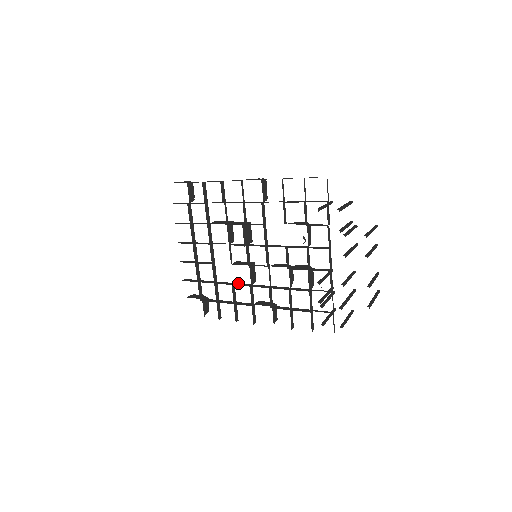
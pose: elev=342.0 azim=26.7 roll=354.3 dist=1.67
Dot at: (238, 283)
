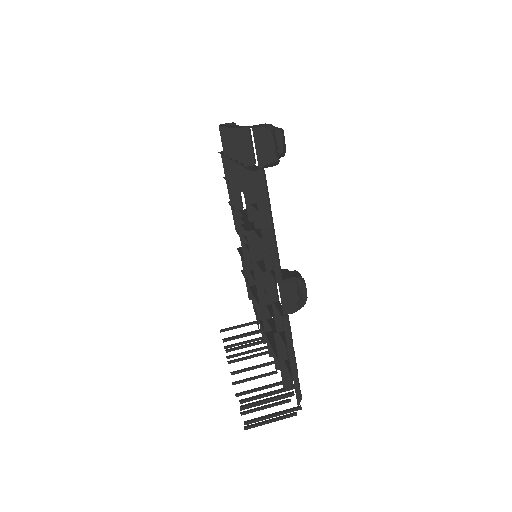
Dot at: occluded
